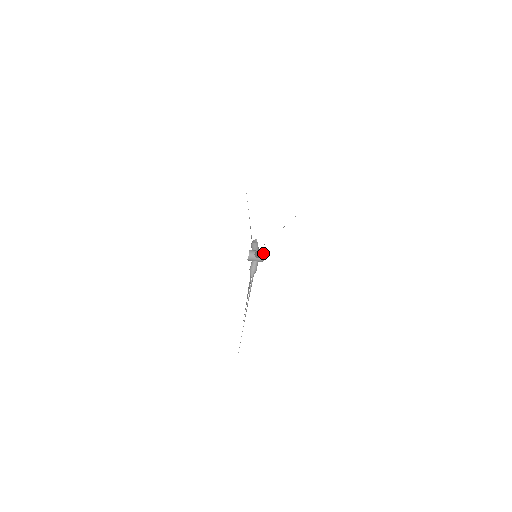
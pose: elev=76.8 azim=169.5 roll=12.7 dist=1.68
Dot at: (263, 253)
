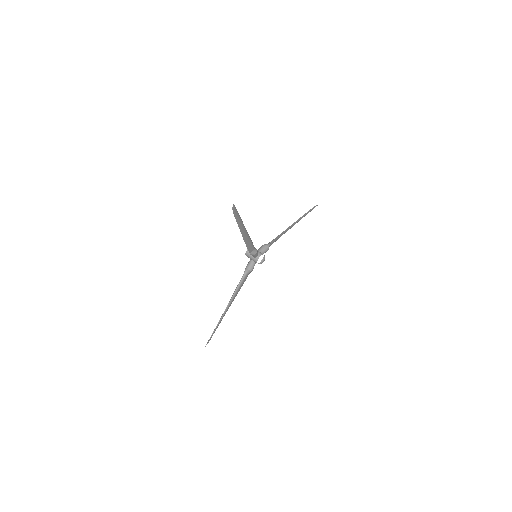
Dot at: (253, 252)
